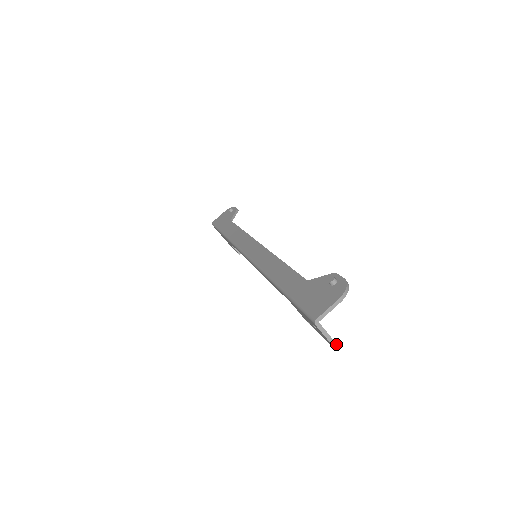
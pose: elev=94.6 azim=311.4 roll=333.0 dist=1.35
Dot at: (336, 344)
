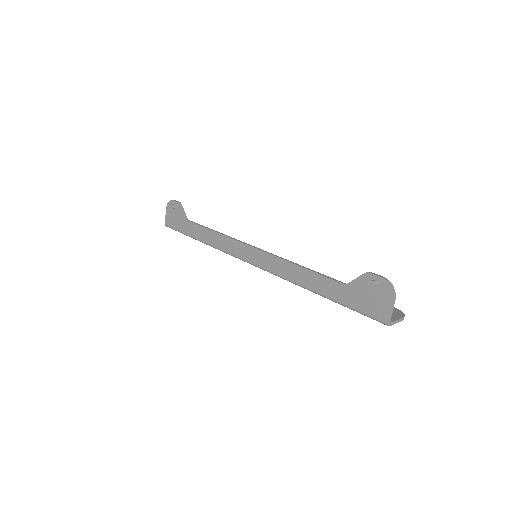
Dot at: occluded
